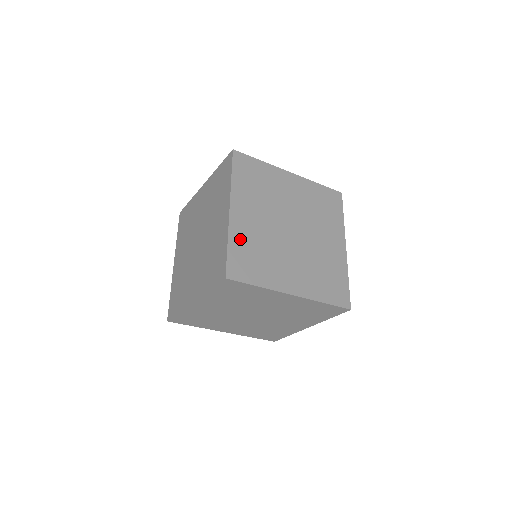
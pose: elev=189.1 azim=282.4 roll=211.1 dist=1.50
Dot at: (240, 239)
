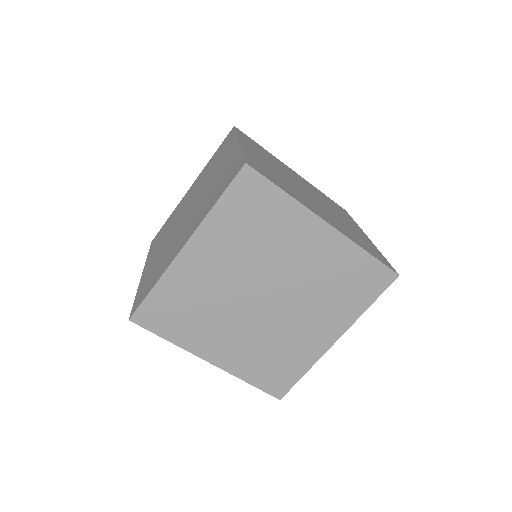
Dot at: (255, 159)
